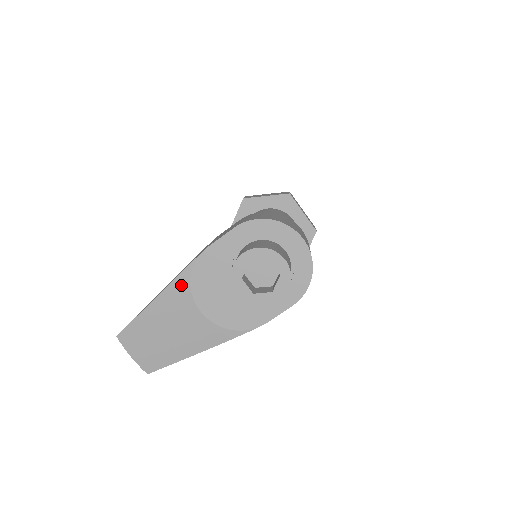
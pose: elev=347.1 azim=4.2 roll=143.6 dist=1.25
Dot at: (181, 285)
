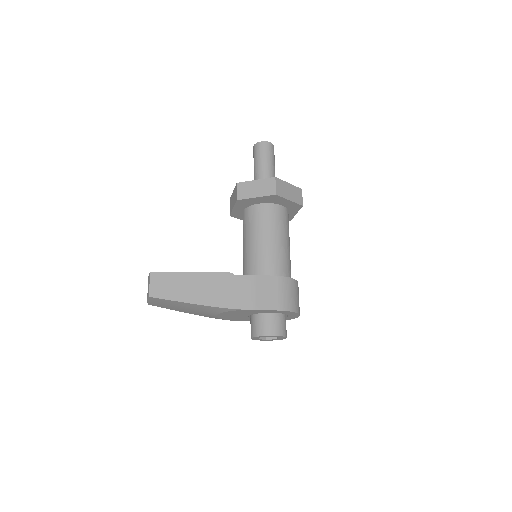
Dot at: (221, 310)
